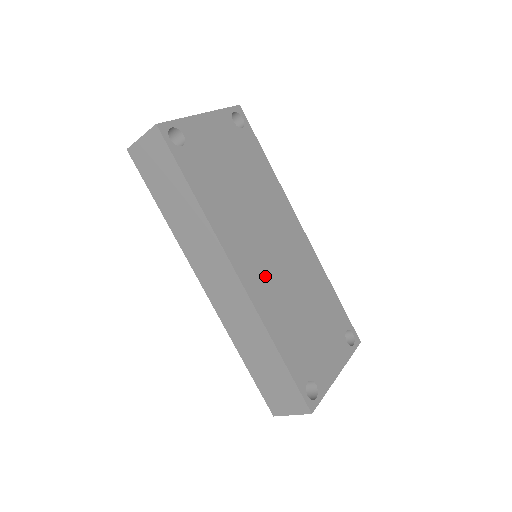
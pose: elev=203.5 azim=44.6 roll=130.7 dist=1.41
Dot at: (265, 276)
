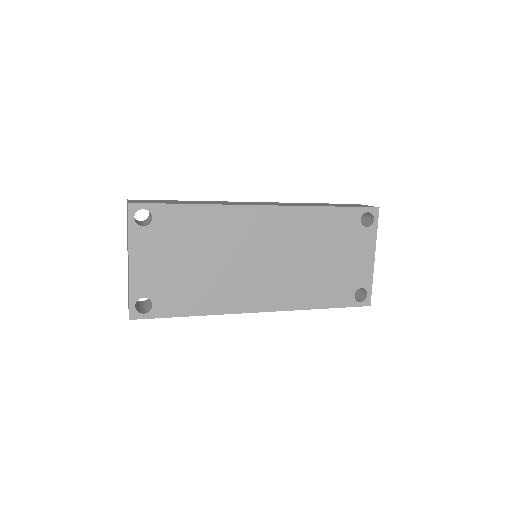
Dot at: (274, 285)
